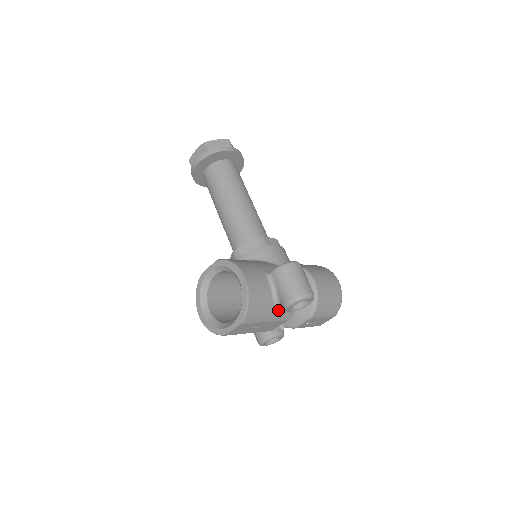
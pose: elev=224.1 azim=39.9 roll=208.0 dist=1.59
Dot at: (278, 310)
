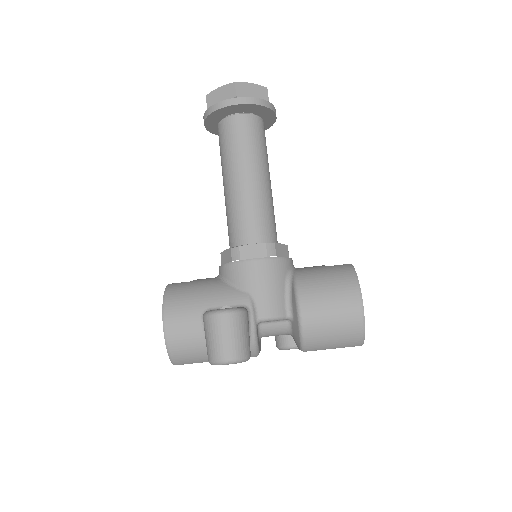
Dot at: occluded
